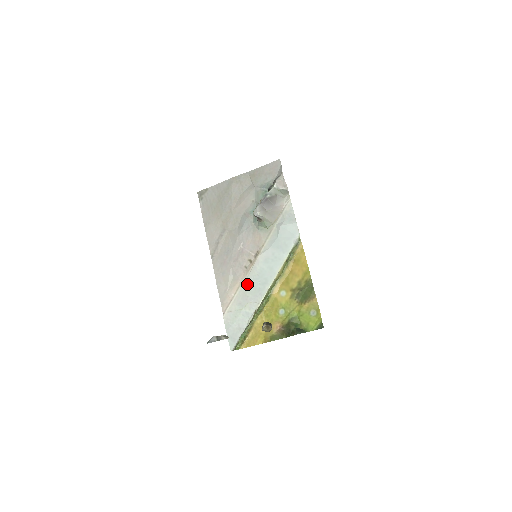
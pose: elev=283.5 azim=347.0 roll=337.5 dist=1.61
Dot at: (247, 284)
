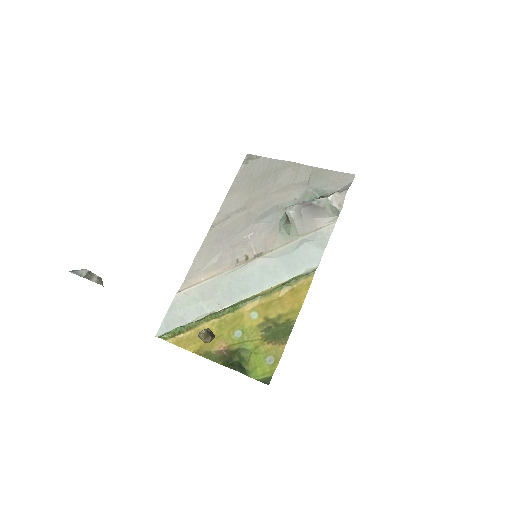
Dot at: (225, 278)
